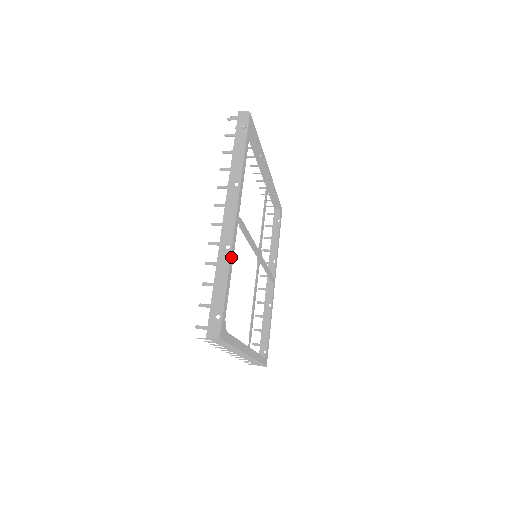
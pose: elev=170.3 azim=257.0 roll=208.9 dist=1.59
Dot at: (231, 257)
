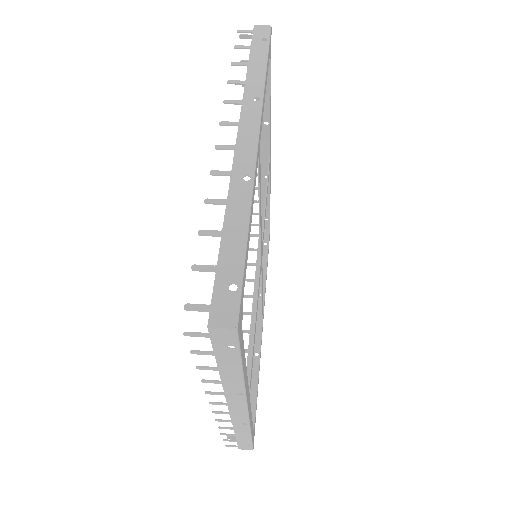
Dot at: (252, 195)
